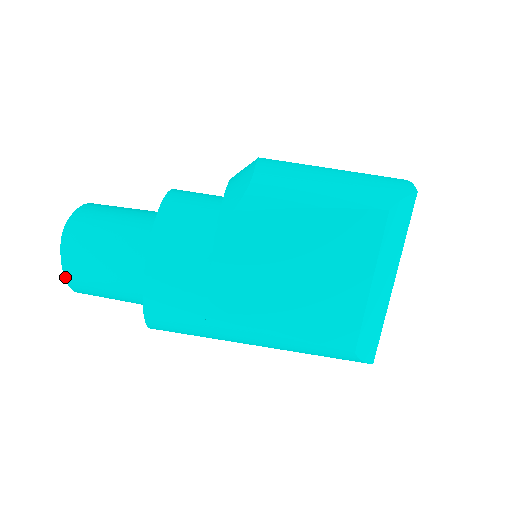
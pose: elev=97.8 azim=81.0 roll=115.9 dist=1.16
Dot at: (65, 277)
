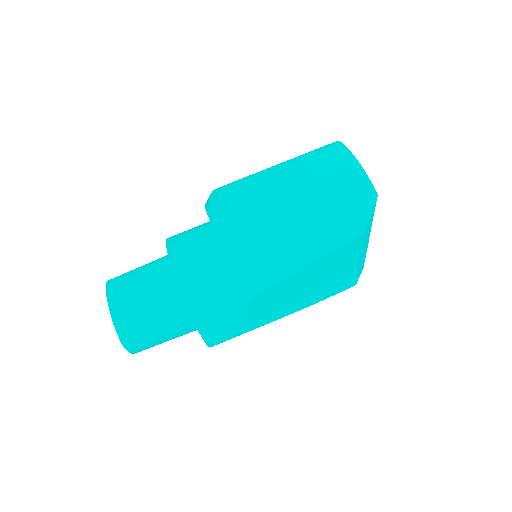
Dot at: occluded
